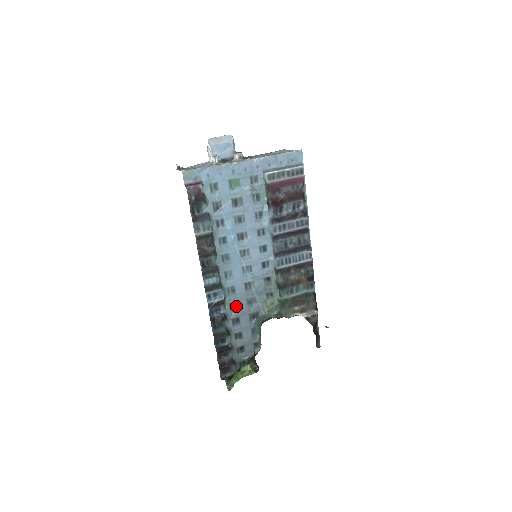
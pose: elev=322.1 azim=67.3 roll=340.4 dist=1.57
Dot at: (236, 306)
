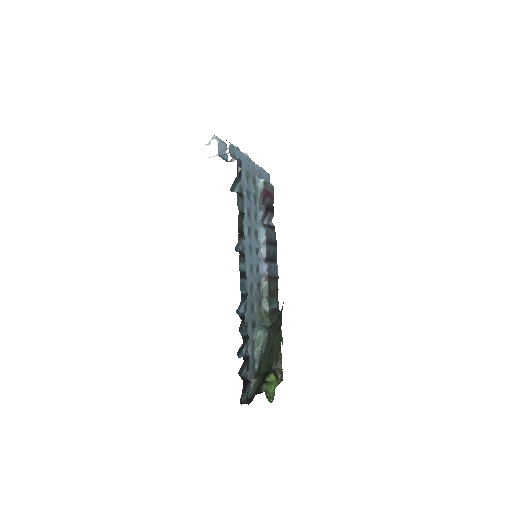
Dot at: (246, 309)
